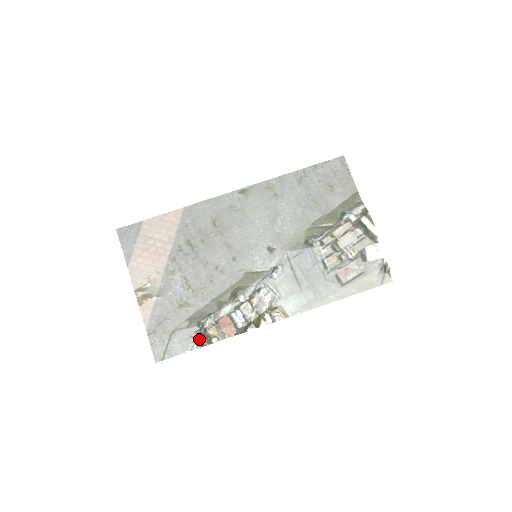
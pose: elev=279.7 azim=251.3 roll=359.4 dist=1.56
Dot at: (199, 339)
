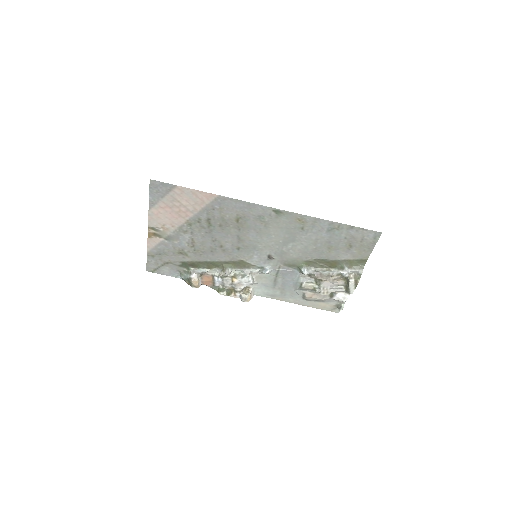
Dot at: (184, 278)
